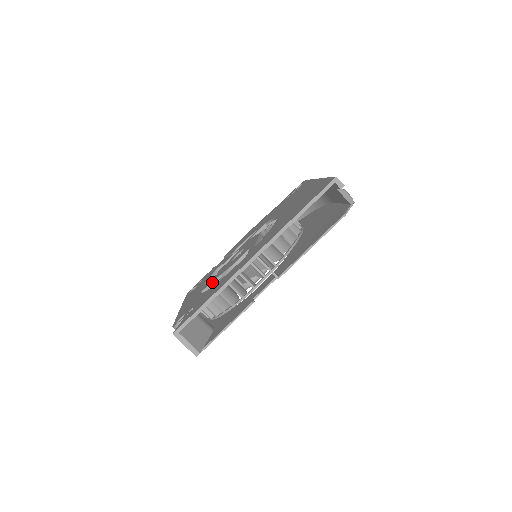
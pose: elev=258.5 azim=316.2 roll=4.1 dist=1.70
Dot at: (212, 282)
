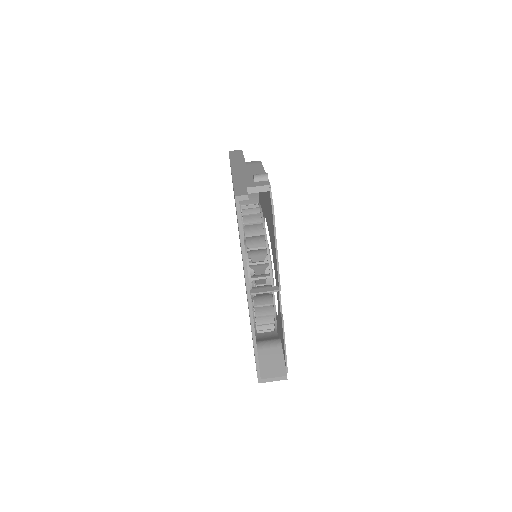
Dot at: occluded
